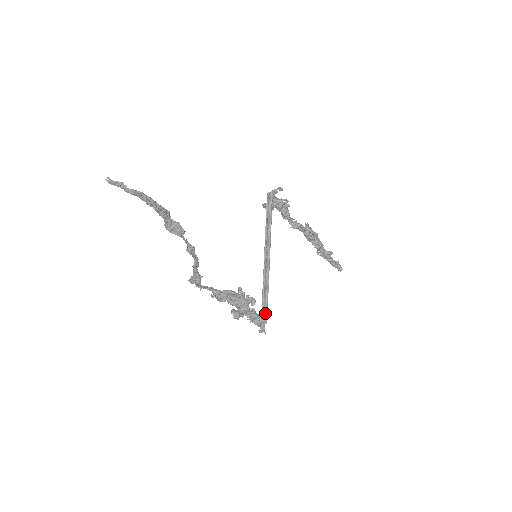
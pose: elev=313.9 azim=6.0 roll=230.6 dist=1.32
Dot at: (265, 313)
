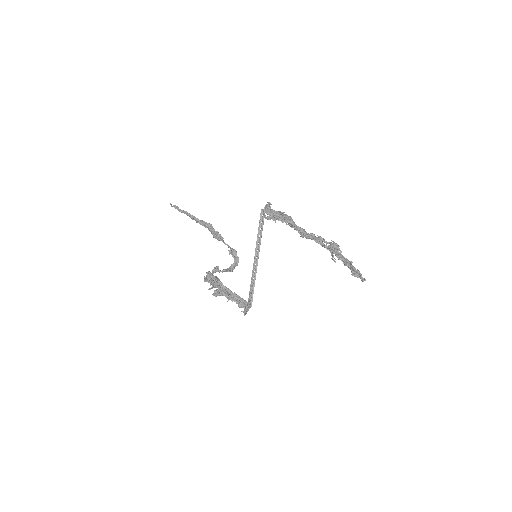
Dot at: (252, 300)
